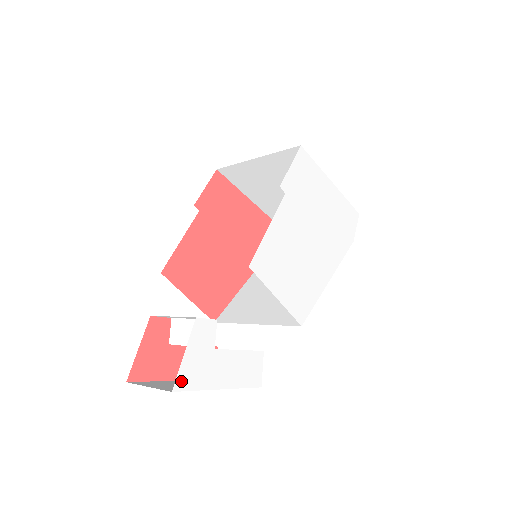
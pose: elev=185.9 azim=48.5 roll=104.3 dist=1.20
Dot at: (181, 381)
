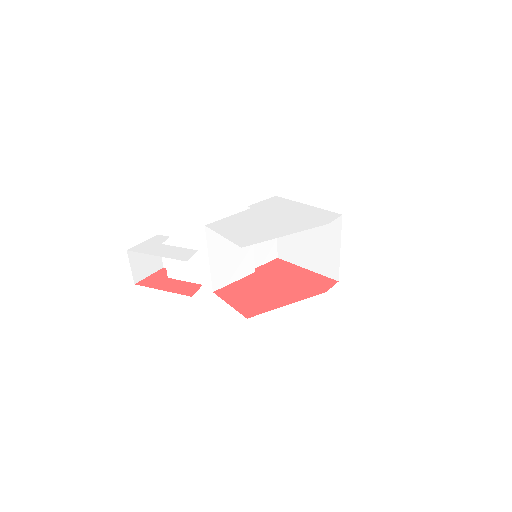
Dot at: (134, 249)
